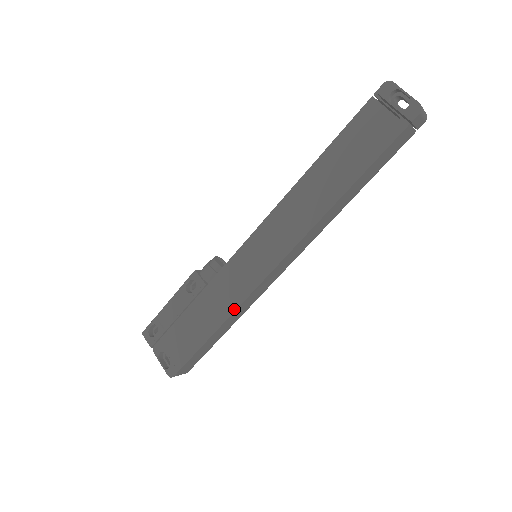
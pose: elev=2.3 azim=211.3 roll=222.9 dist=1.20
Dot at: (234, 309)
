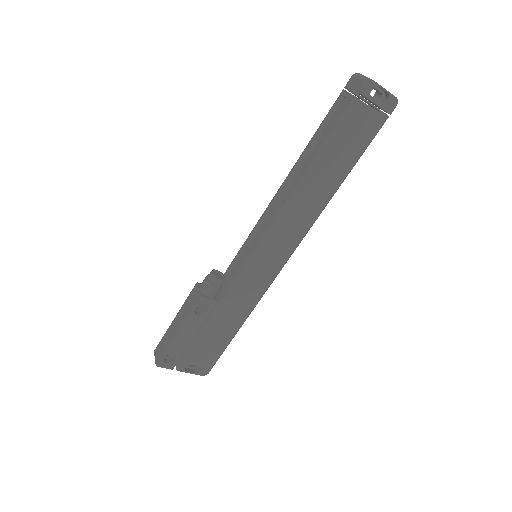
Dot at: (255, 305)
